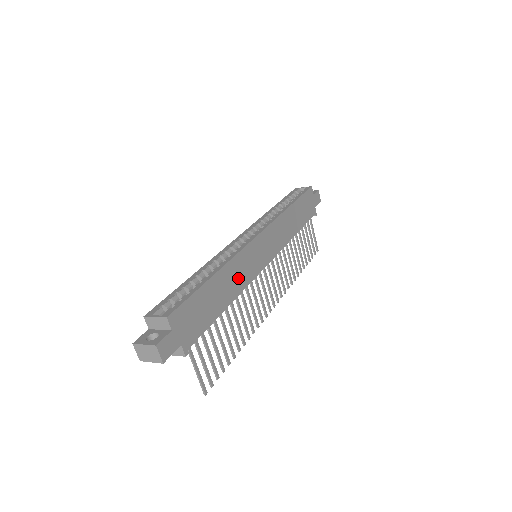
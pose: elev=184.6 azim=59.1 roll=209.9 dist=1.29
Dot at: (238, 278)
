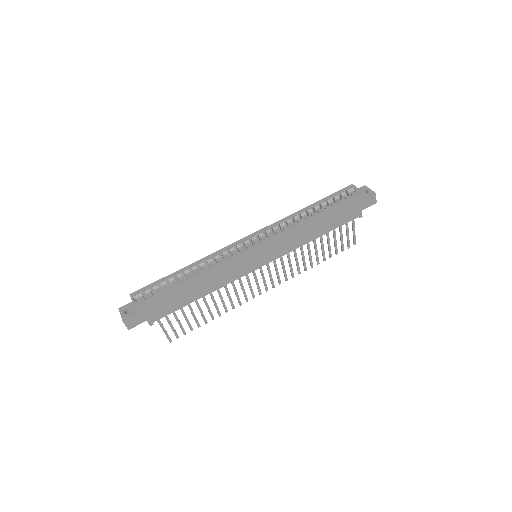
Dot at: (219, 279)
